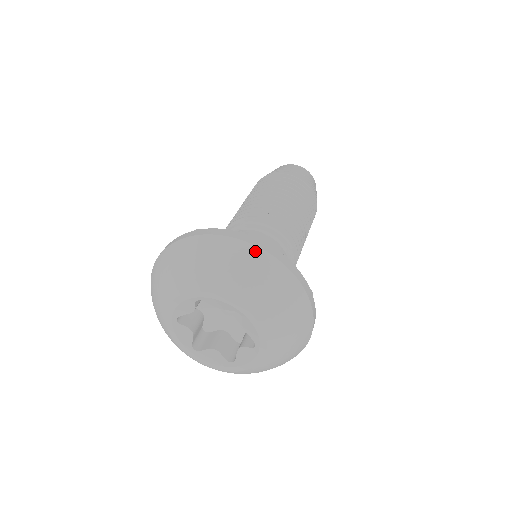
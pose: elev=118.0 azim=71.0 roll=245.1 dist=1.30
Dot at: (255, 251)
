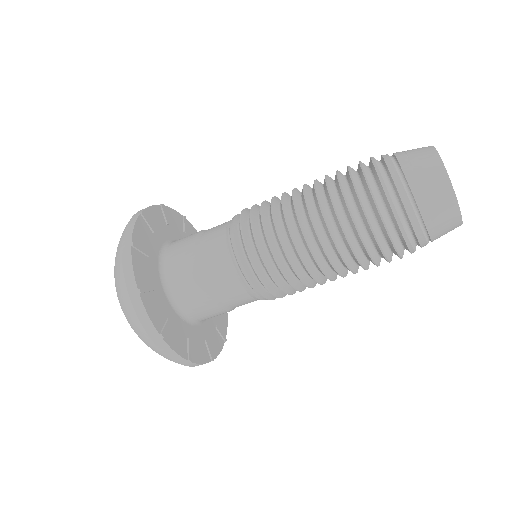
Dot at: (159, 352)
